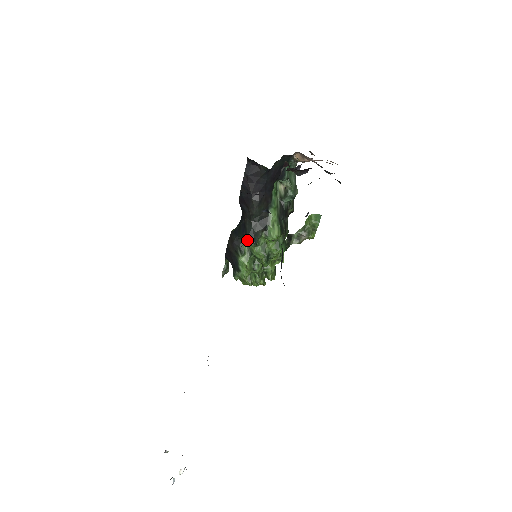
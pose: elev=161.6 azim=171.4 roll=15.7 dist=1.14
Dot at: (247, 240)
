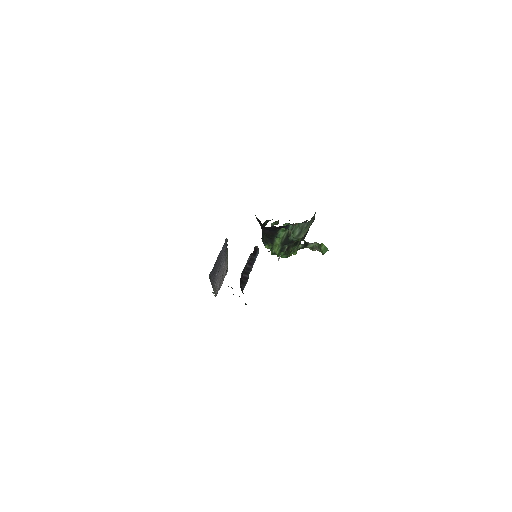
Dot at: (262, 239)
